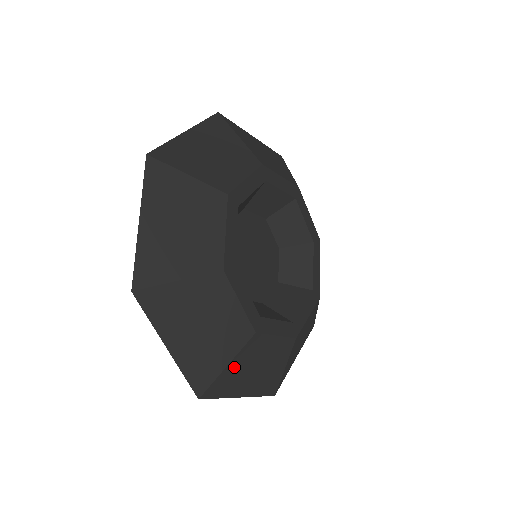
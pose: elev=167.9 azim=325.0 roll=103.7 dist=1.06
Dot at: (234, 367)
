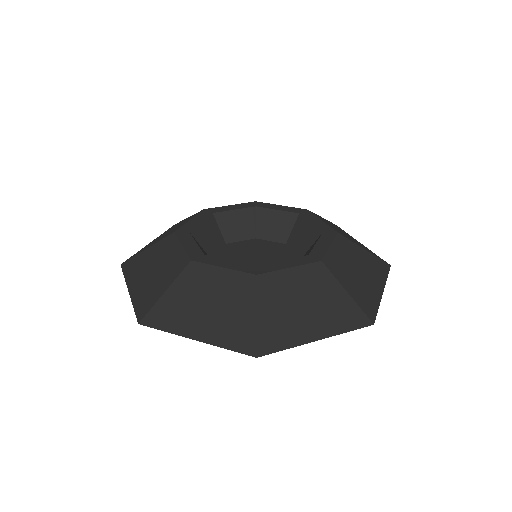
Dot at: (175, 296)
